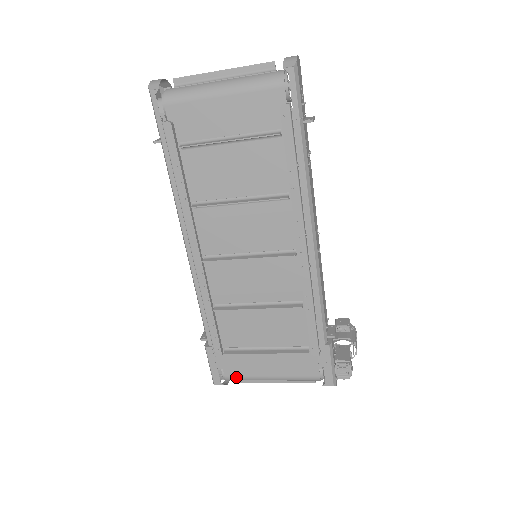
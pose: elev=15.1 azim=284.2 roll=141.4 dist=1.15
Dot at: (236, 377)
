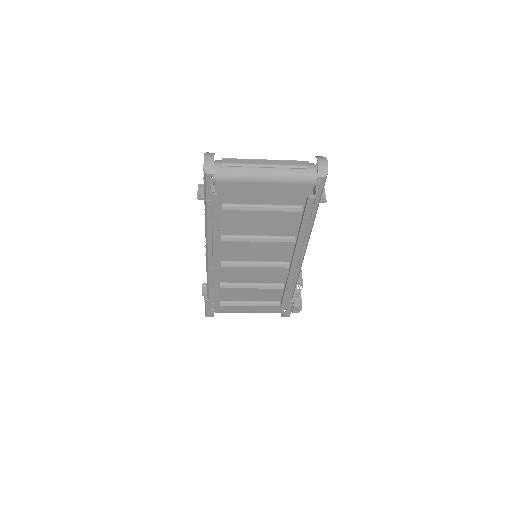
Dot at: (223, 312)
